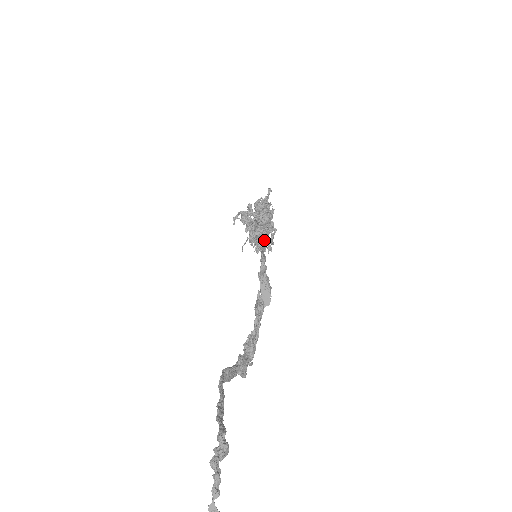
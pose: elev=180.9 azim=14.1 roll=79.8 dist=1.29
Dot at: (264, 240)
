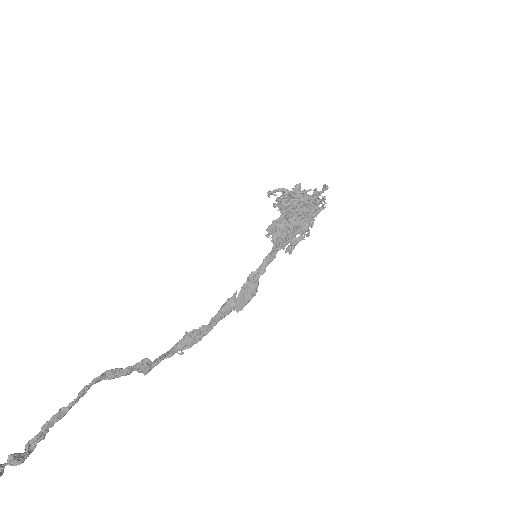
Dot at: occluded
